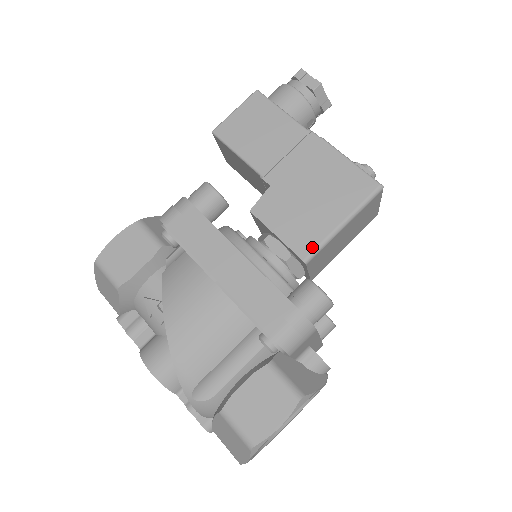
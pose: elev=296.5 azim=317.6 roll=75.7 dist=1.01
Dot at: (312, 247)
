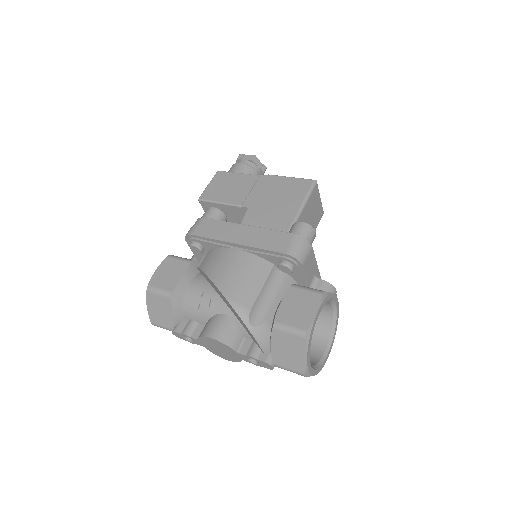
Dot at: (289, 223)
